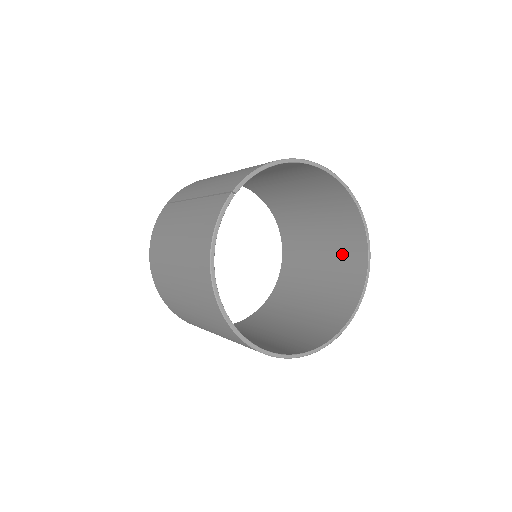
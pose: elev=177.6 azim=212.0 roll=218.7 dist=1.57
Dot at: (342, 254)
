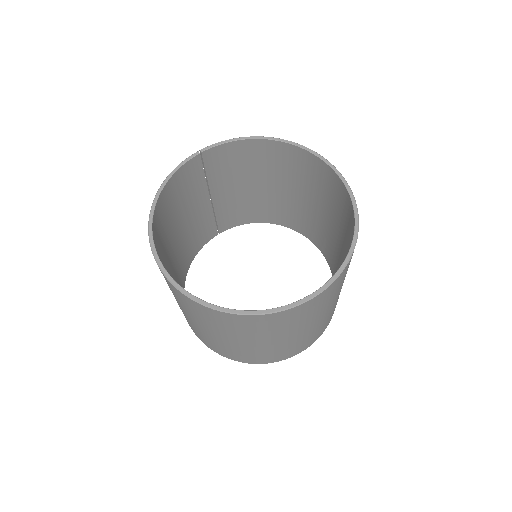
Dot at: occluded
